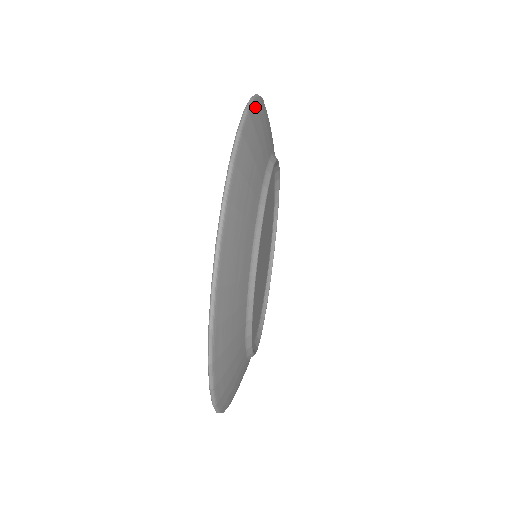
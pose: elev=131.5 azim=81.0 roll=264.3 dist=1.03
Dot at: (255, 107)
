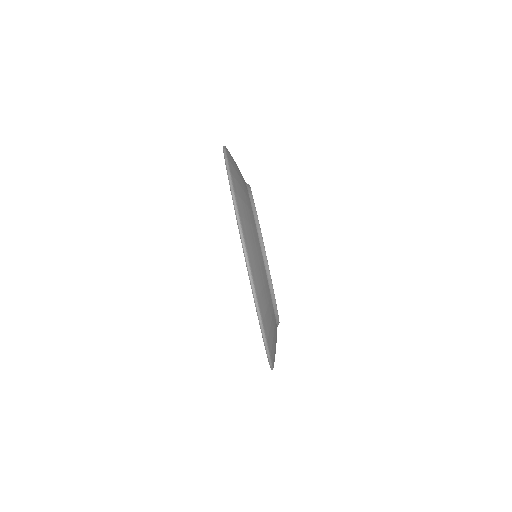
Dot at: (228, 154)
